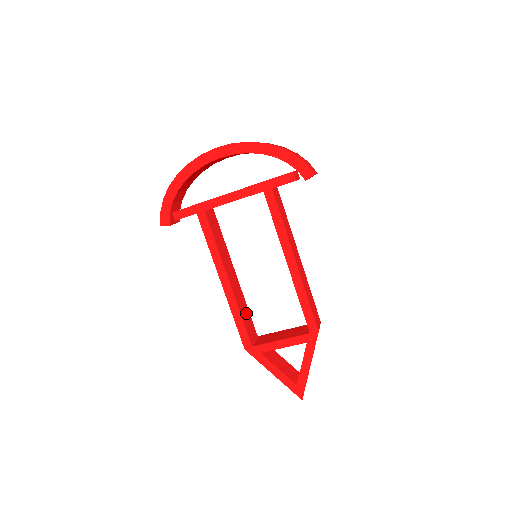
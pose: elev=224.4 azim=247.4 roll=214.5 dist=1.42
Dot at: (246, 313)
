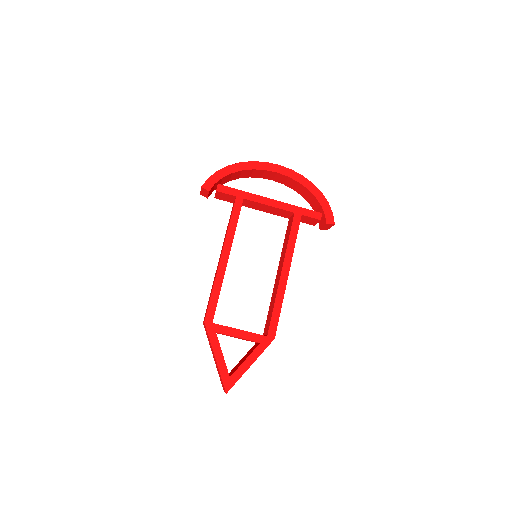
Dot at: occluded
